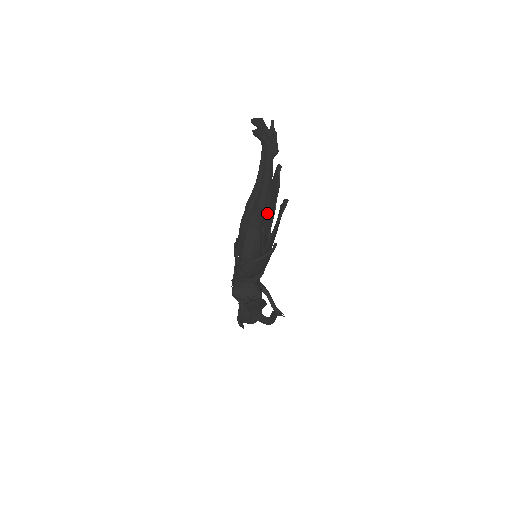
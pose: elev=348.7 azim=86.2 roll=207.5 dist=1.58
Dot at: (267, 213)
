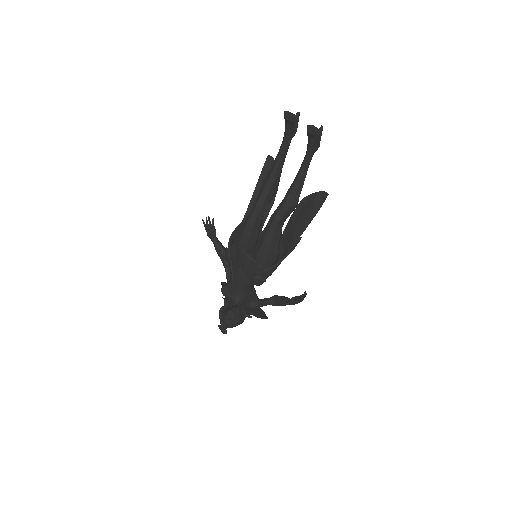
Dot at: occluded
